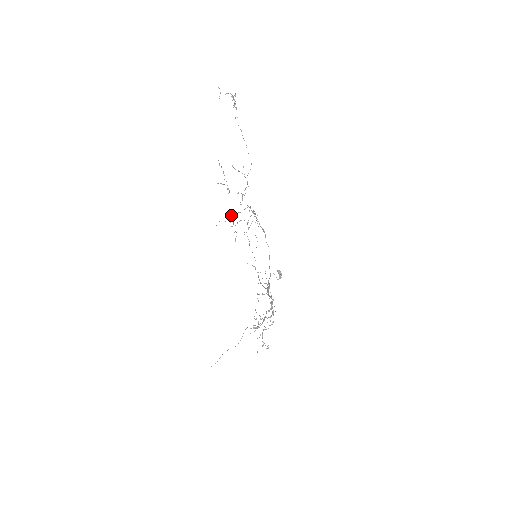
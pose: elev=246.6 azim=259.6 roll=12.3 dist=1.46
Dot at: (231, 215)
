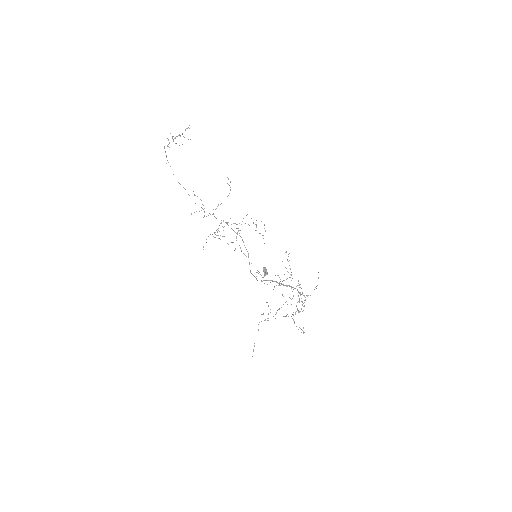
Dot at: occluded
